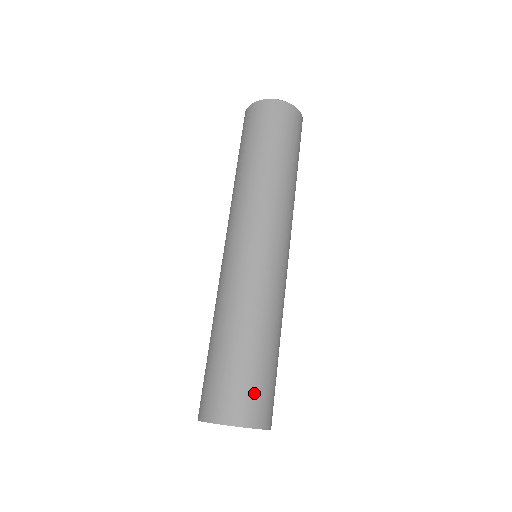
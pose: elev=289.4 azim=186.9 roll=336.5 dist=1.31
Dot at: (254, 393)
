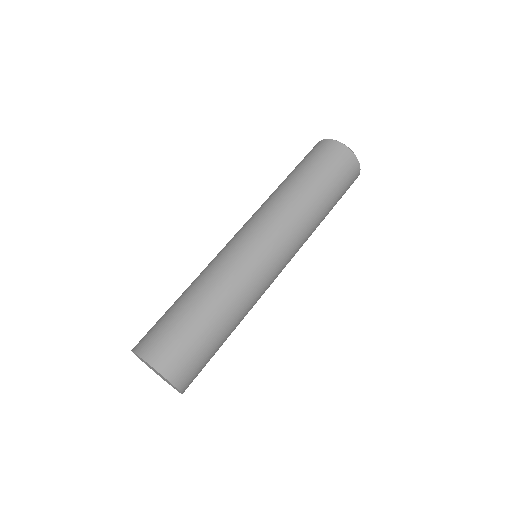
Dot at: (185, 353)
